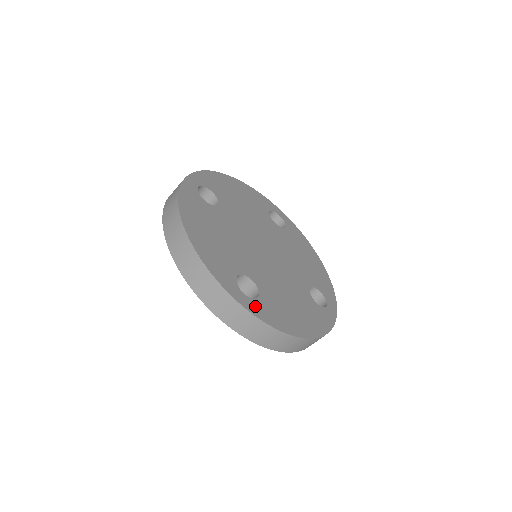
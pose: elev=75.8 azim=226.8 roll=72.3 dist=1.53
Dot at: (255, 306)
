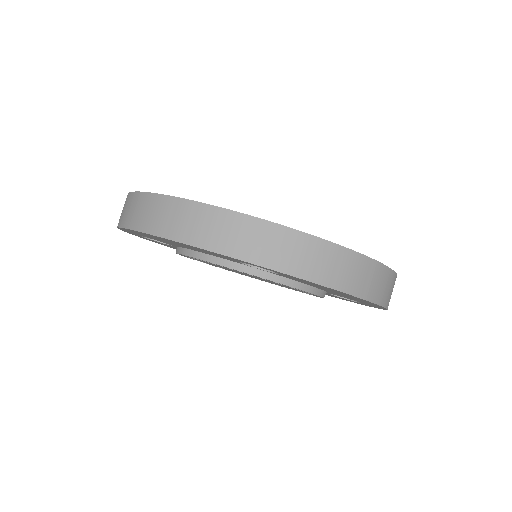
Dot at: occluded
